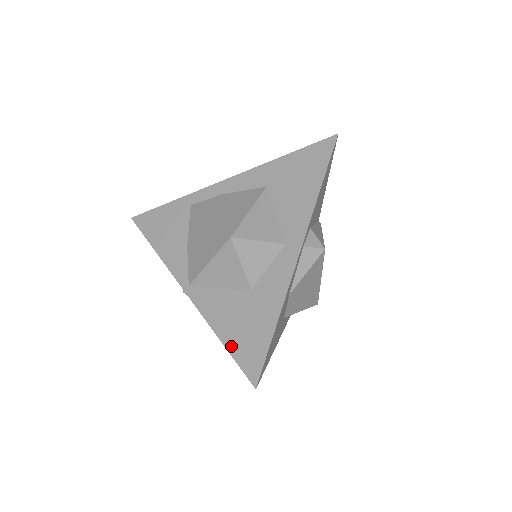
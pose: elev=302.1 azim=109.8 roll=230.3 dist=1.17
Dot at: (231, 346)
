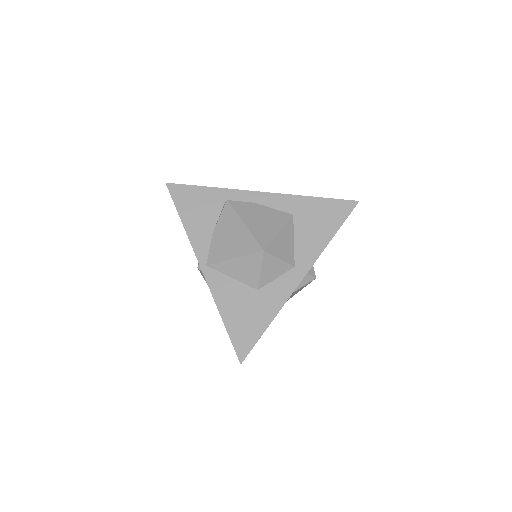
Dot at: (230, 327)
